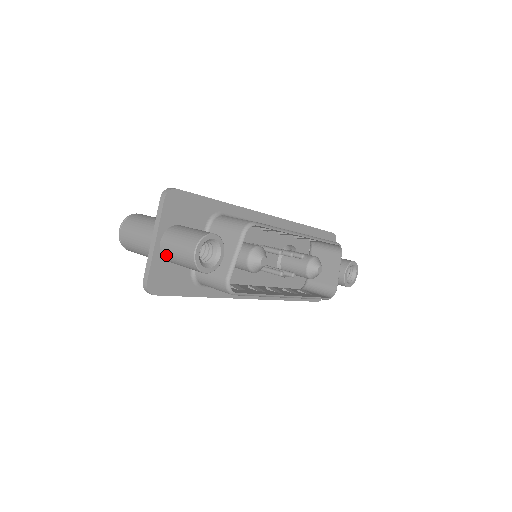
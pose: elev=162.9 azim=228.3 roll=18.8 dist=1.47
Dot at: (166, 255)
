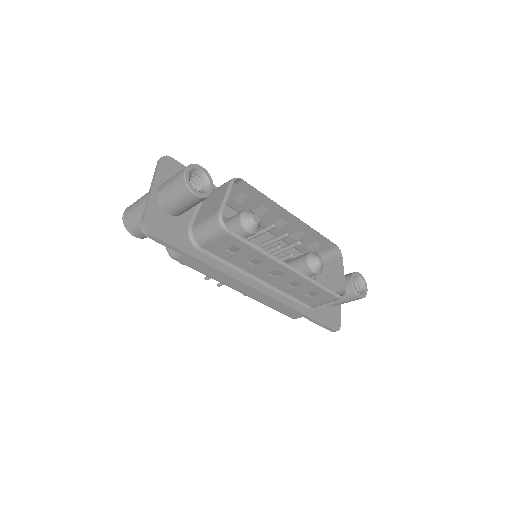
Dot at: (162, 198)
